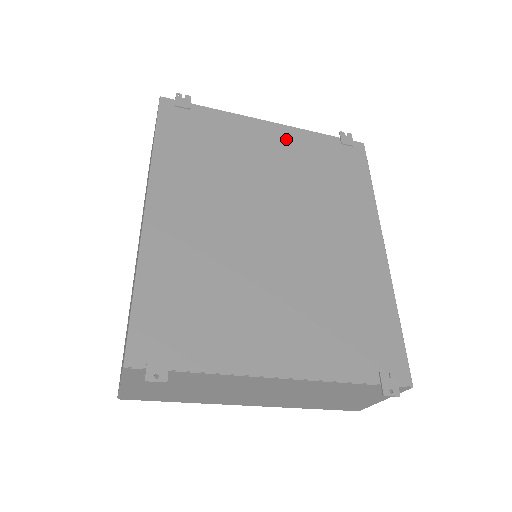
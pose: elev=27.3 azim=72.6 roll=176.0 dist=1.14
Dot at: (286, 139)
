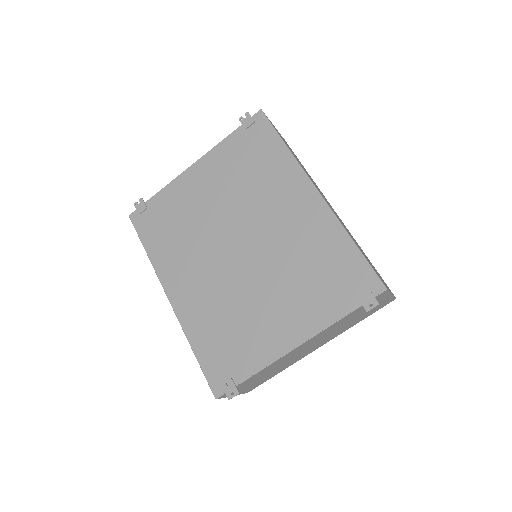
Dot at: (210, 168)
